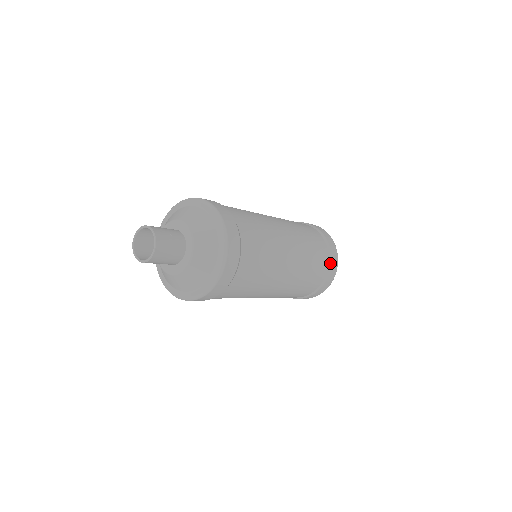
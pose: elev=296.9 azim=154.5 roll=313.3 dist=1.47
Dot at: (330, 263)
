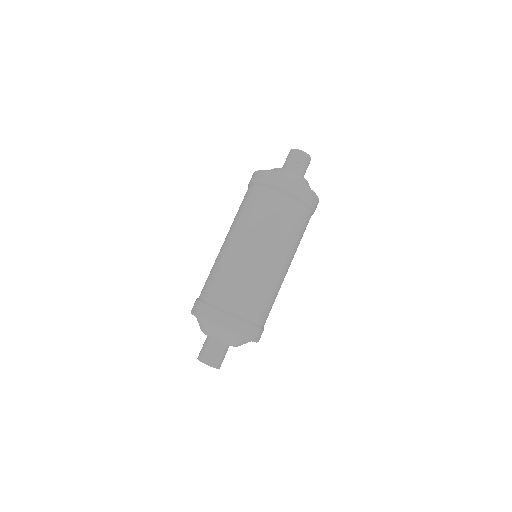
Dot at: (305, 203)
